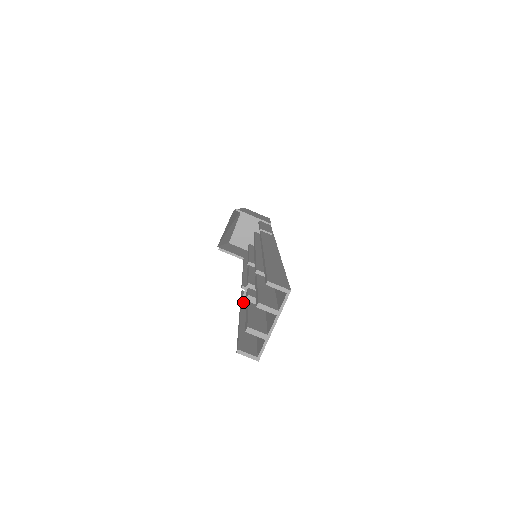
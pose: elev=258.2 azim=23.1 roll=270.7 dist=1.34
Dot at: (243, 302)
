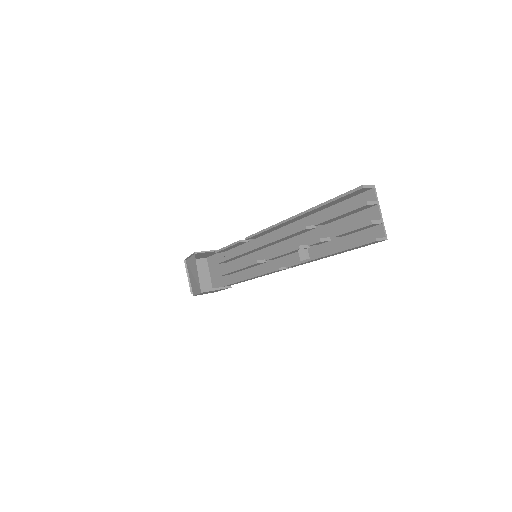
Dot at: (306, 260)
